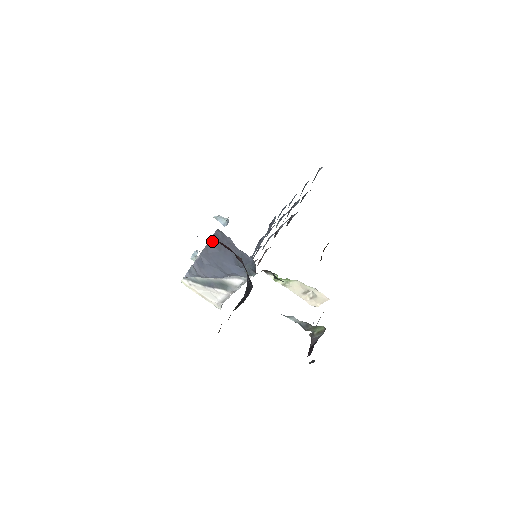
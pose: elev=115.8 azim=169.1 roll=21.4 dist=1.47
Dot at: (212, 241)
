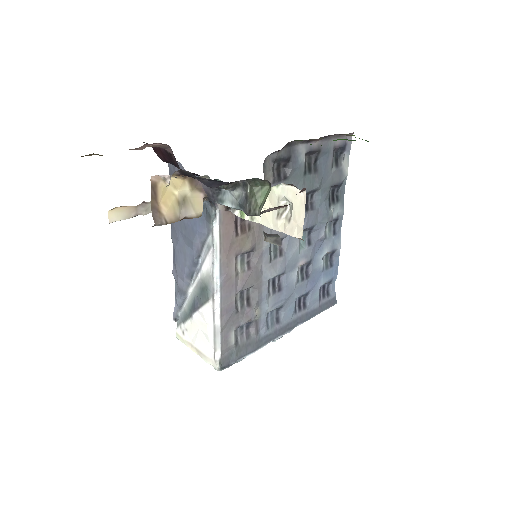
Dot at: occluded
